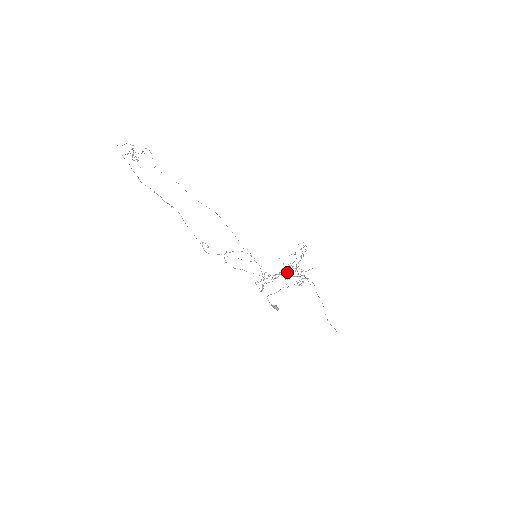
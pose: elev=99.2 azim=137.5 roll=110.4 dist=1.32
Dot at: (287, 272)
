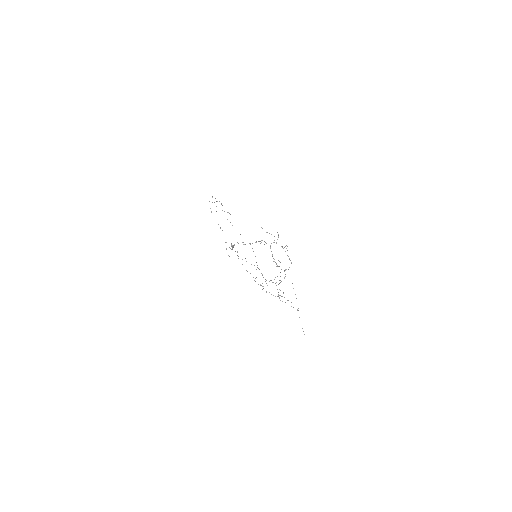
Dot at: occluded
